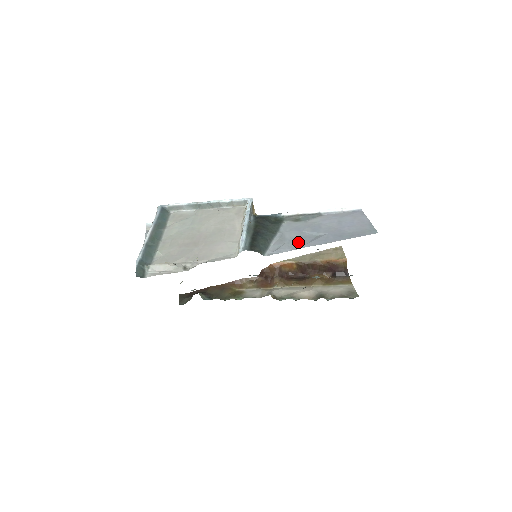
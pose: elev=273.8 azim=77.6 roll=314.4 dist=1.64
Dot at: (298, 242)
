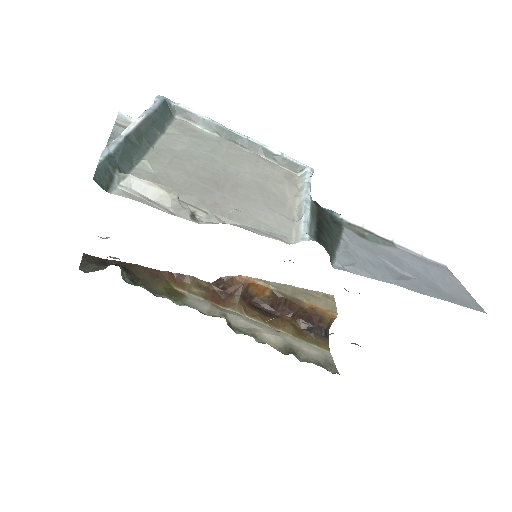
Dot at: (379, 270)
